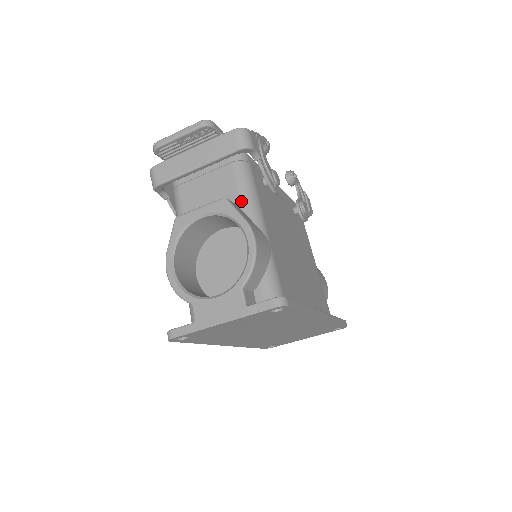
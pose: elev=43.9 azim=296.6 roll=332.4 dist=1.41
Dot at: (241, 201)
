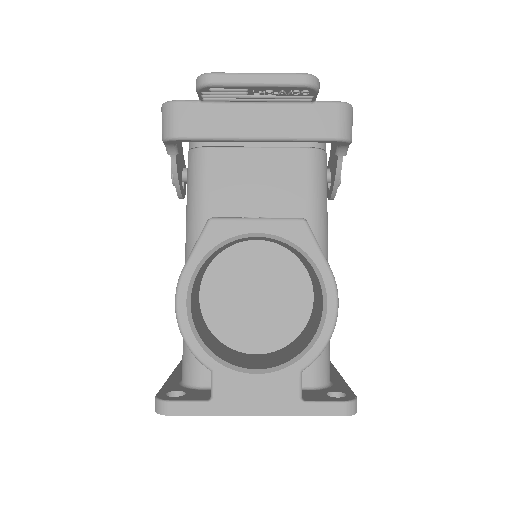
Dot at: (310, 218)
